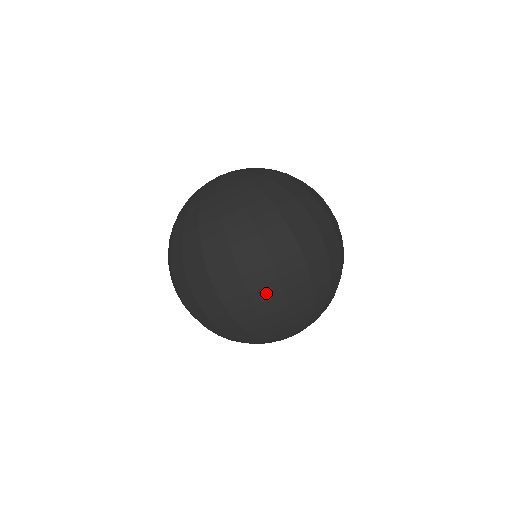
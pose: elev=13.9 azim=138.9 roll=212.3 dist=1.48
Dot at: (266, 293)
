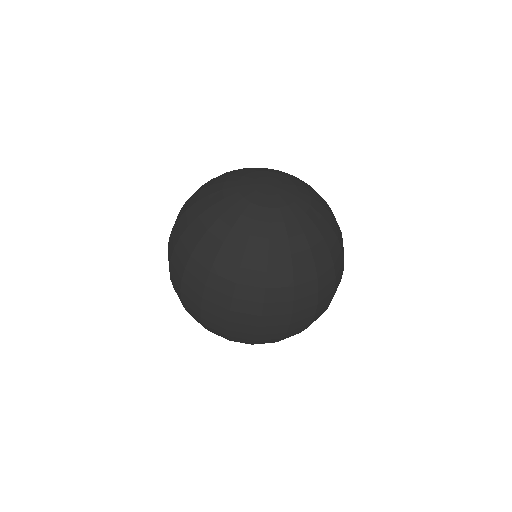
Dot at: occluded
